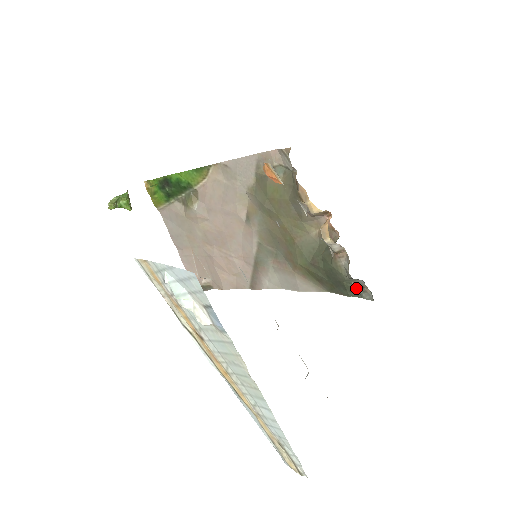
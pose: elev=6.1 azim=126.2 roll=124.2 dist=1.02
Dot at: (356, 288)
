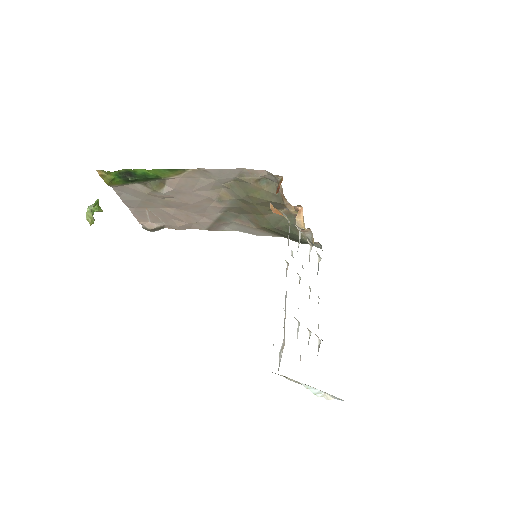
Dot at: occluded
